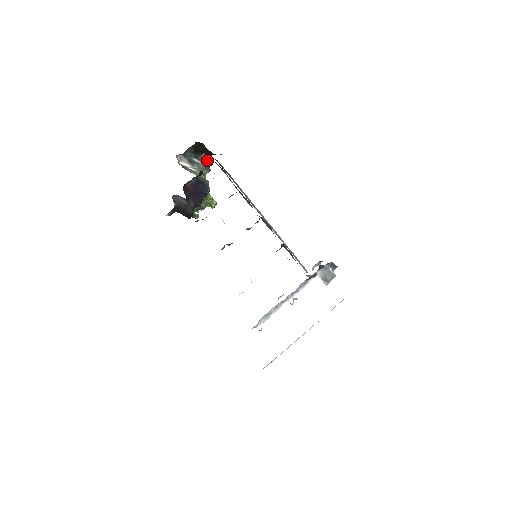
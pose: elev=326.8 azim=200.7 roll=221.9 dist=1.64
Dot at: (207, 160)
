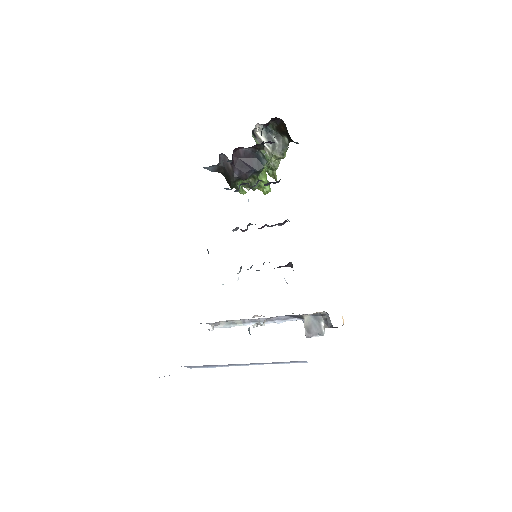
Dot at: (286, 144)
